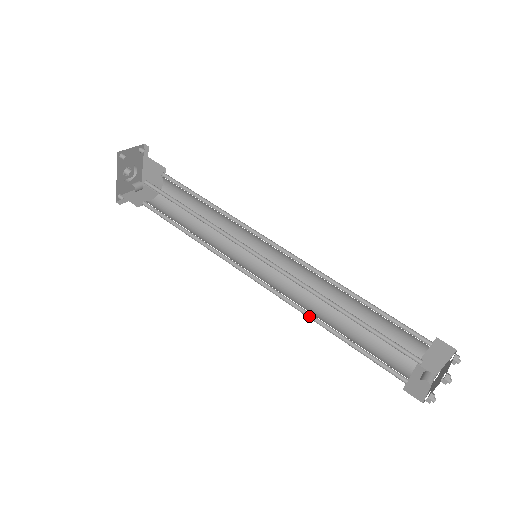
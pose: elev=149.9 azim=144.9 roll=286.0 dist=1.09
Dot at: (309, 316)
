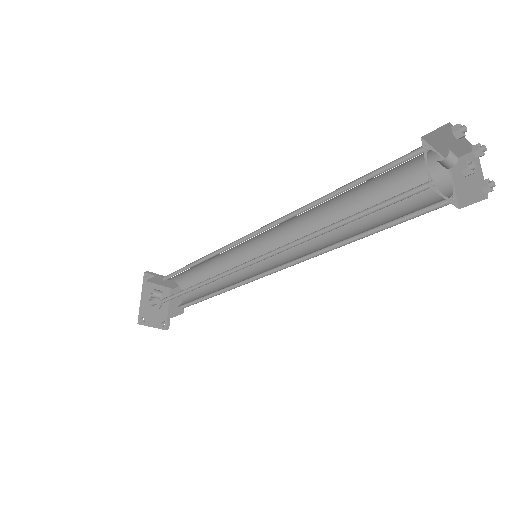
Dot at: occluded
